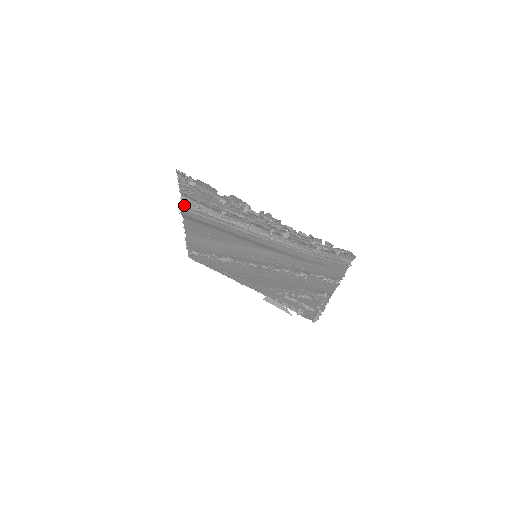
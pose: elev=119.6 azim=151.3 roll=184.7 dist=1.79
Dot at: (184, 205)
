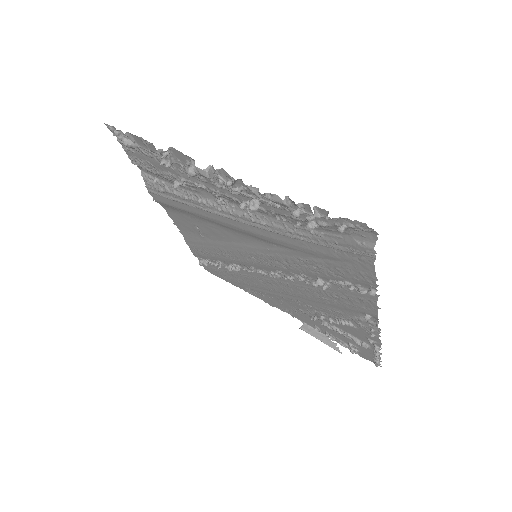
Dot at: (149, 185)
